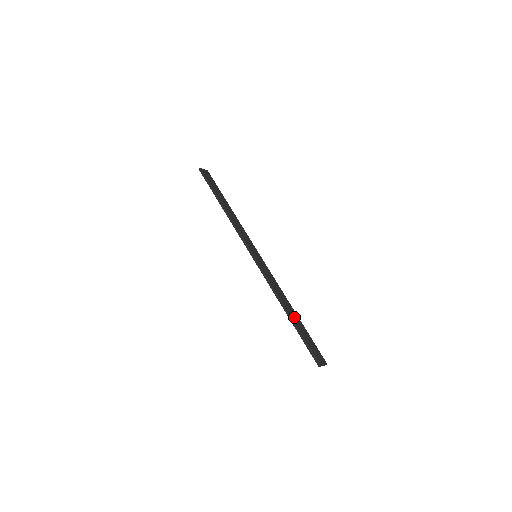
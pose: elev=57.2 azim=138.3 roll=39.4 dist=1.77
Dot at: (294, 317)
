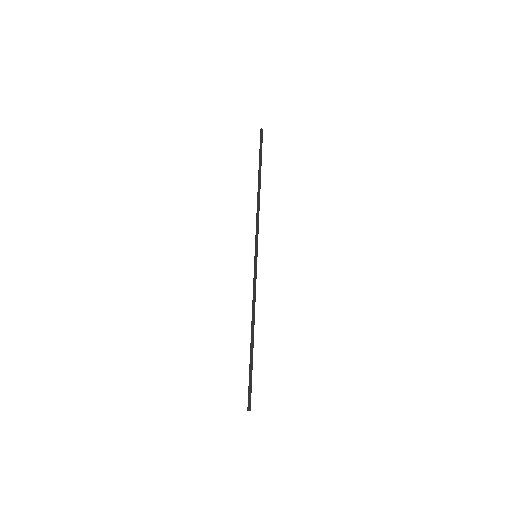
Dot at: occluded
